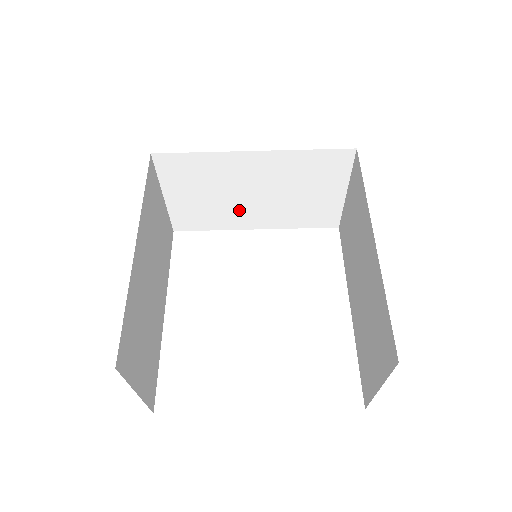
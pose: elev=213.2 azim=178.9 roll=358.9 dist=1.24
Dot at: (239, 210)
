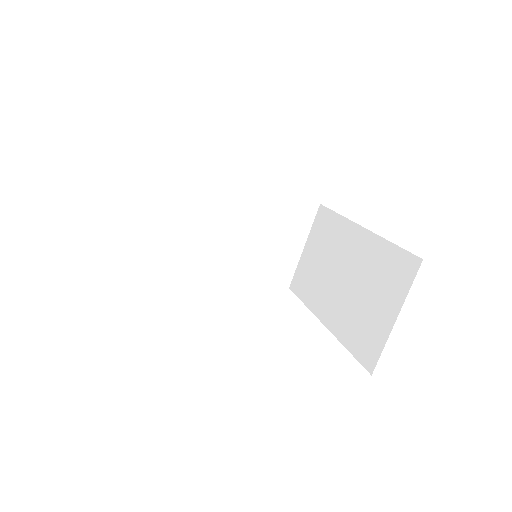
Dot at: (220, 247)
